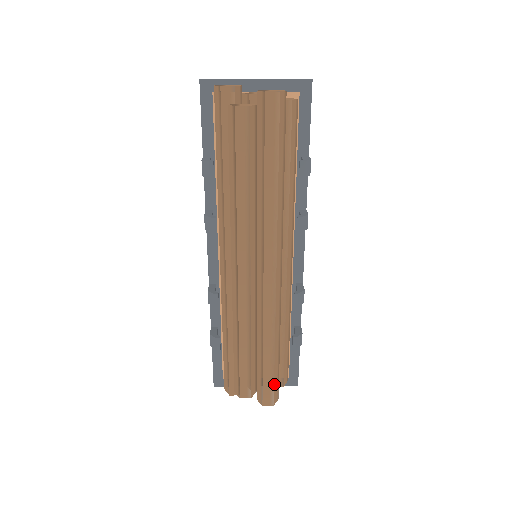
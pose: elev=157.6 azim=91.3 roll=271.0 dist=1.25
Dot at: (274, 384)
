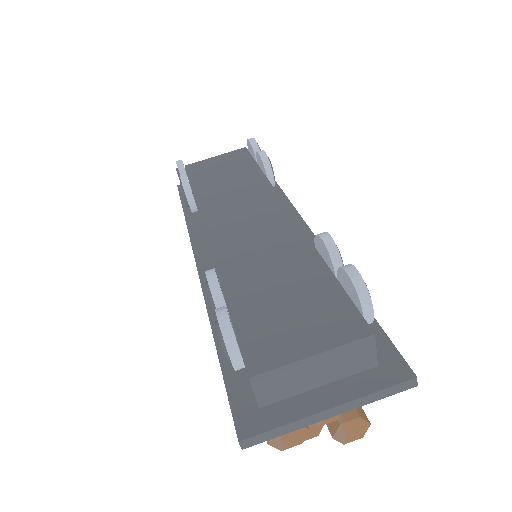
Dot at: occluded
